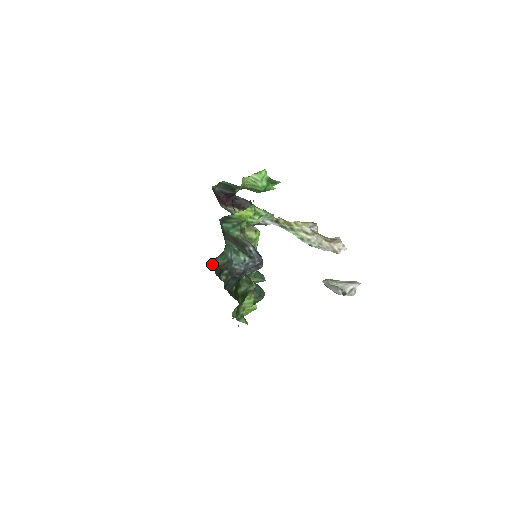
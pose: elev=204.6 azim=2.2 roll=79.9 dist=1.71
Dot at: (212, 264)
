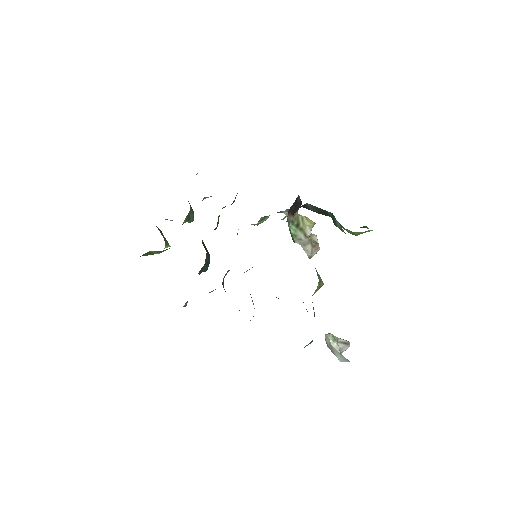
Dot at: occluded
